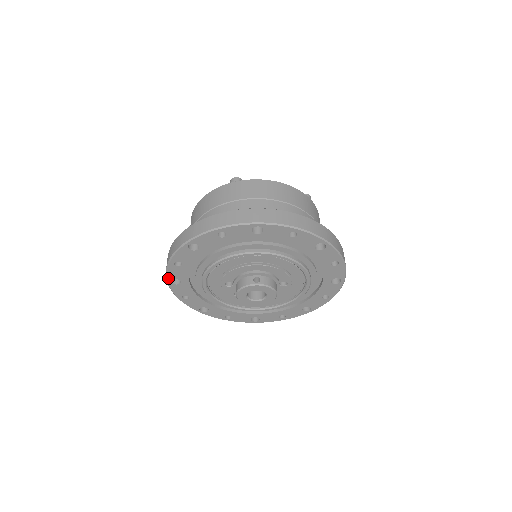
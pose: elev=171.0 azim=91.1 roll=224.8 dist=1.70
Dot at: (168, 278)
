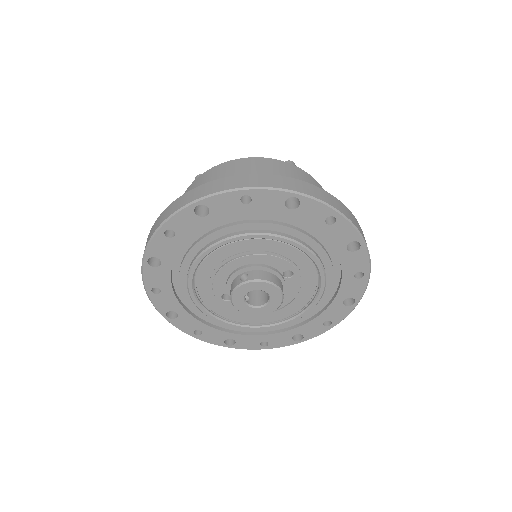
Dot at: (161, 313)
